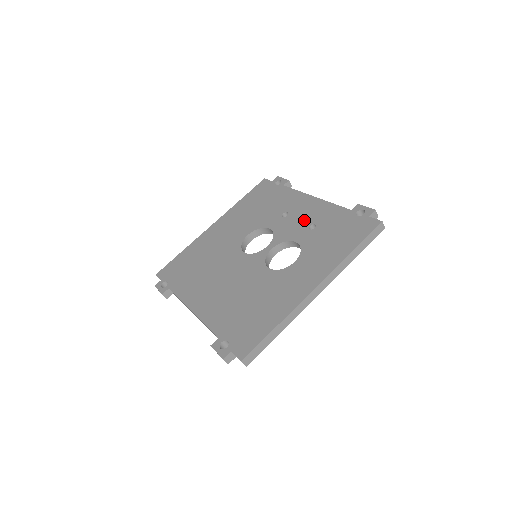
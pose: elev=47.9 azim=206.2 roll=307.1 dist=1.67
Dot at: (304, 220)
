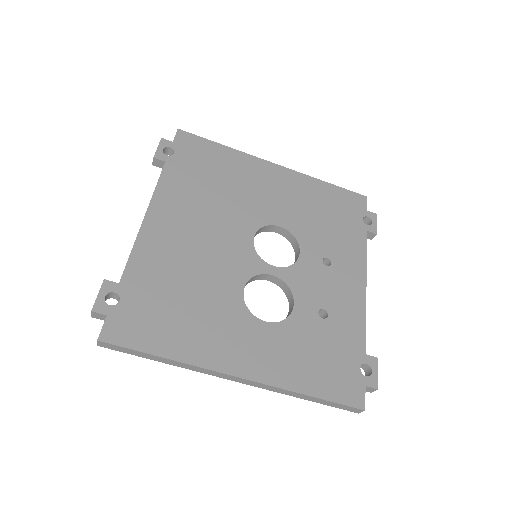
Dot at: (329, 295)
